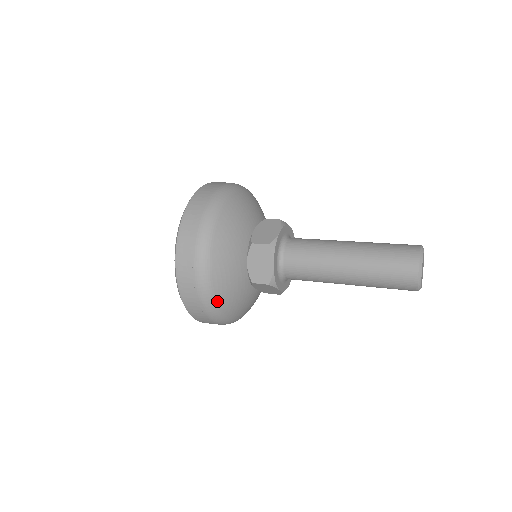
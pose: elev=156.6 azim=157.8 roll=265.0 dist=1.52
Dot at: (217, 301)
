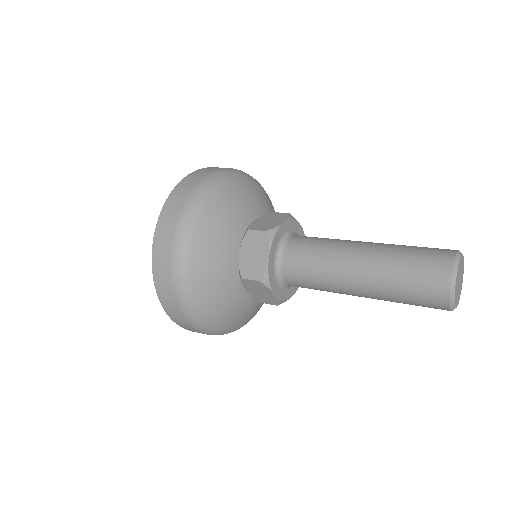
Dot at: (194, 290)
